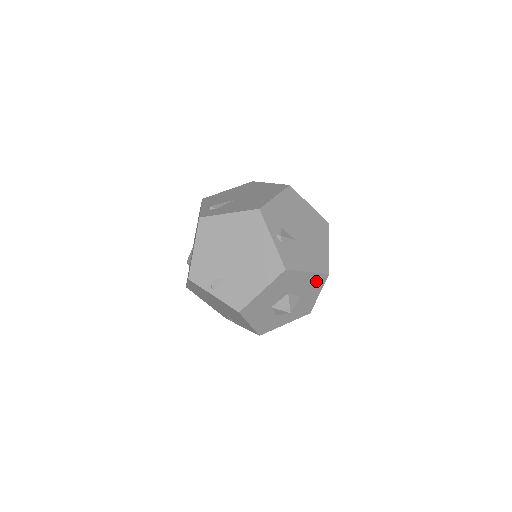
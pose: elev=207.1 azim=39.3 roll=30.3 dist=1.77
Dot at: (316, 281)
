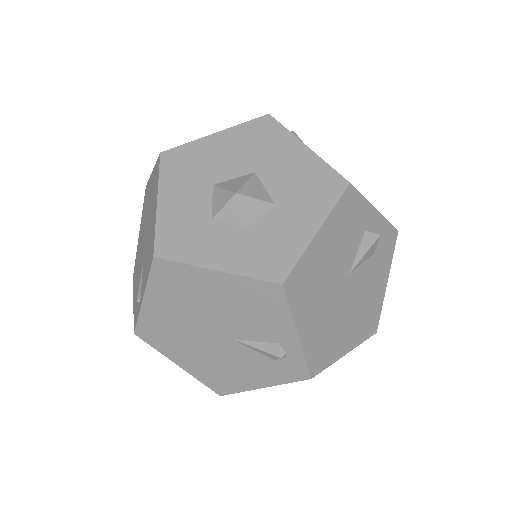
Dot at: (318, 183)
